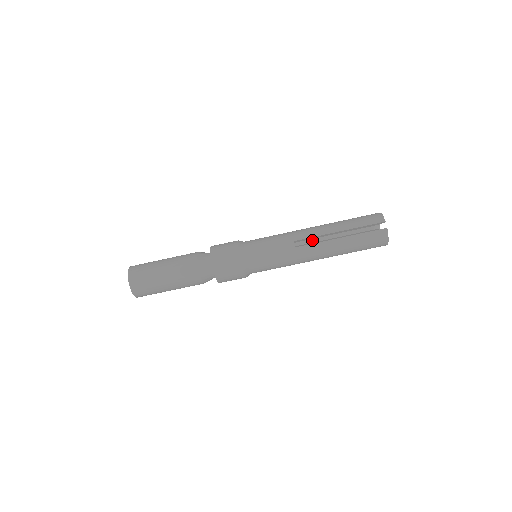
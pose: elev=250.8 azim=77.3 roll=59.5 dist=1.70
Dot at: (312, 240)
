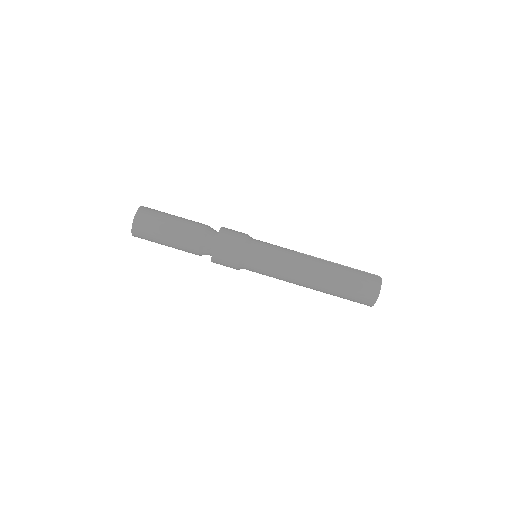
Dot at: occluded
